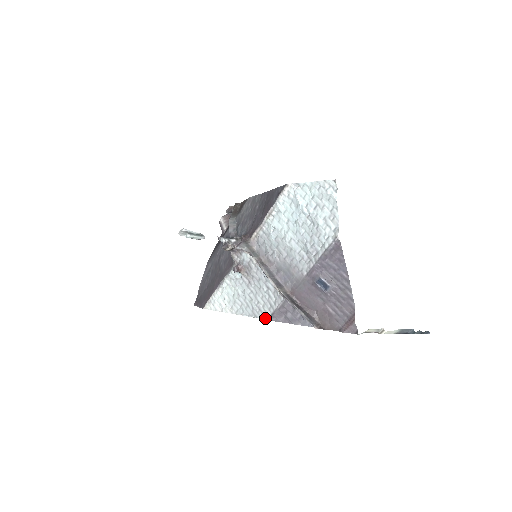
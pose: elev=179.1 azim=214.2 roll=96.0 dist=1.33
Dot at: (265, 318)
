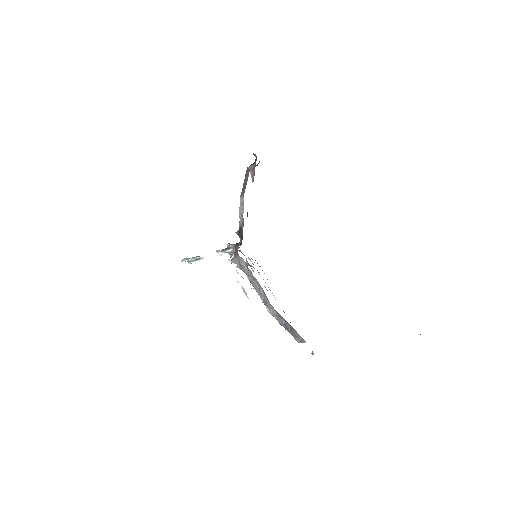
Dot at: occluded
